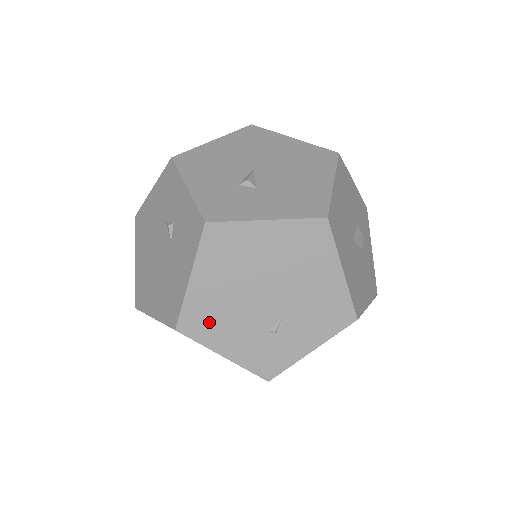
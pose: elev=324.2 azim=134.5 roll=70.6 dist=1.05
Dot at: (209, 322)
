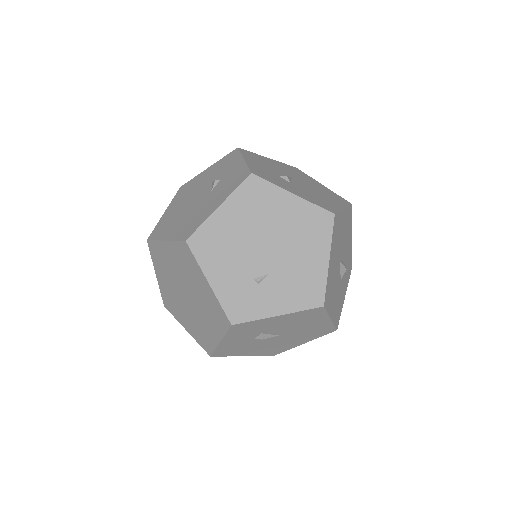
Dot at: (214, 248)
